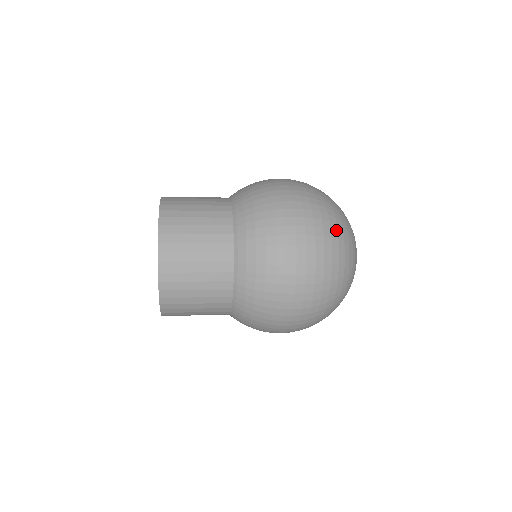
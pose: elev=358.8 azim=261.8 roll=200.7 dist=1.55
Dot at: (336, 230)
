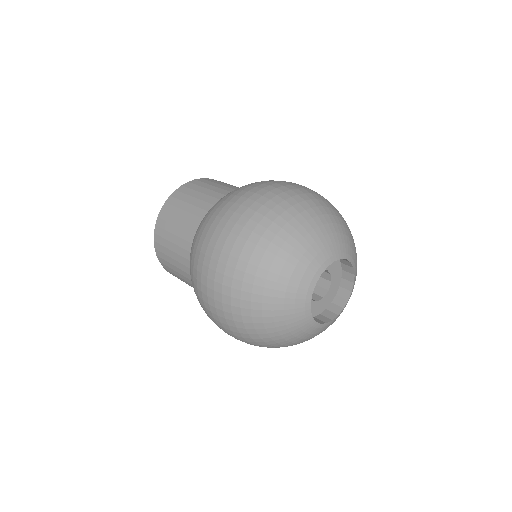
Dot at: (275, 233)
